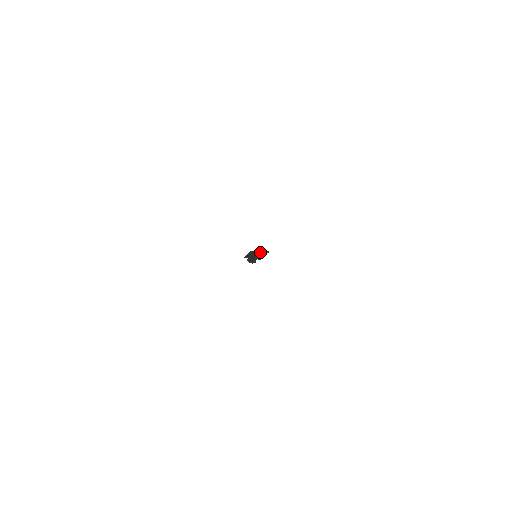
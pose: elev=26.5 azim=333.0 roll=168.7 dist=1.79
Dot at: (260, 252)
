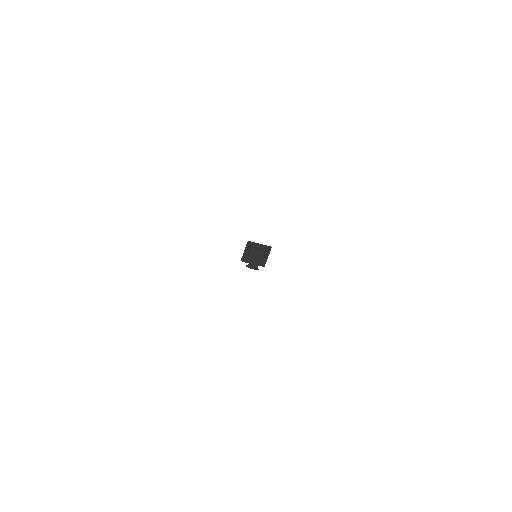
Dot at: (260, 246)
